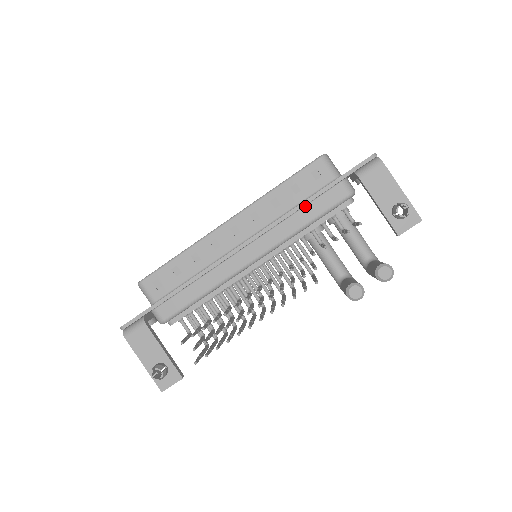
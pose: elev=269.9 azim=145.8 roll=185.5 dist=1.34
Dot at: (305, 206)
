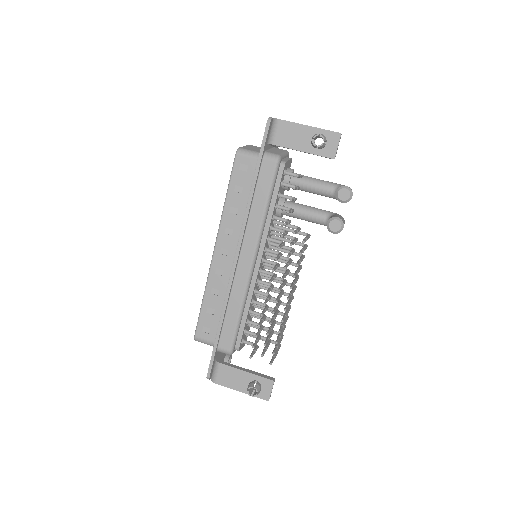
Dot at: (254, 196)
